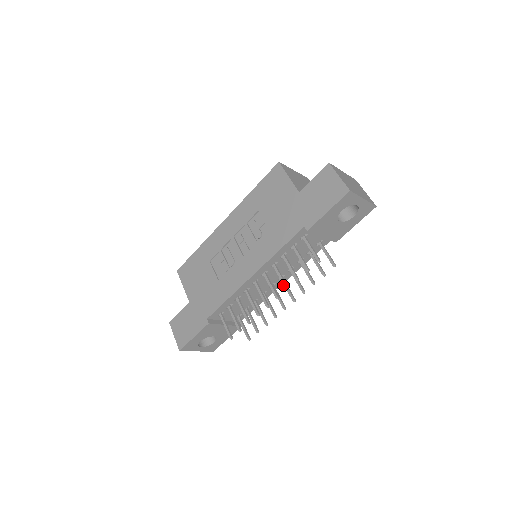
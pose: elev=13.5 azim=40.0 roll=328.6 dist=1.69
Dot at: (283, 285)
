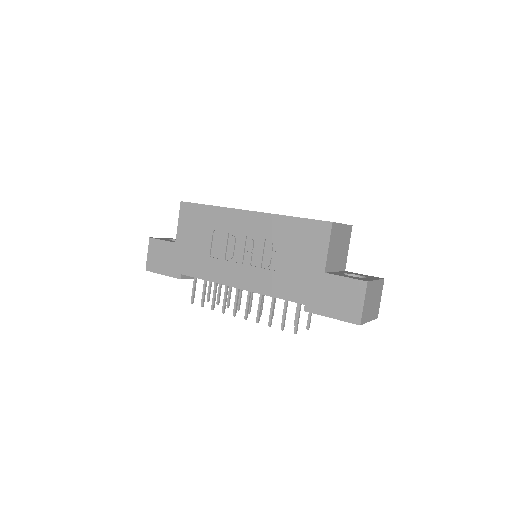
Dot at: (256, 317)
